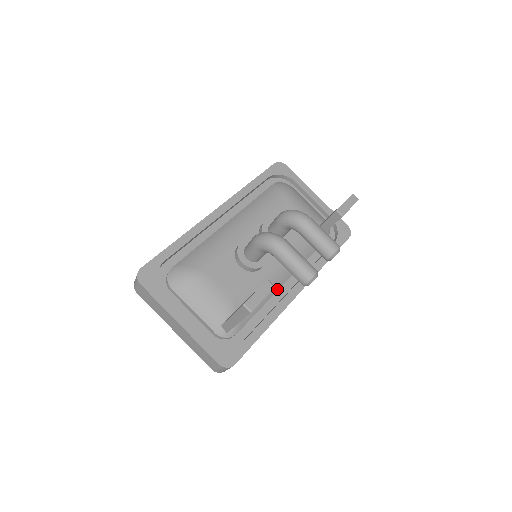
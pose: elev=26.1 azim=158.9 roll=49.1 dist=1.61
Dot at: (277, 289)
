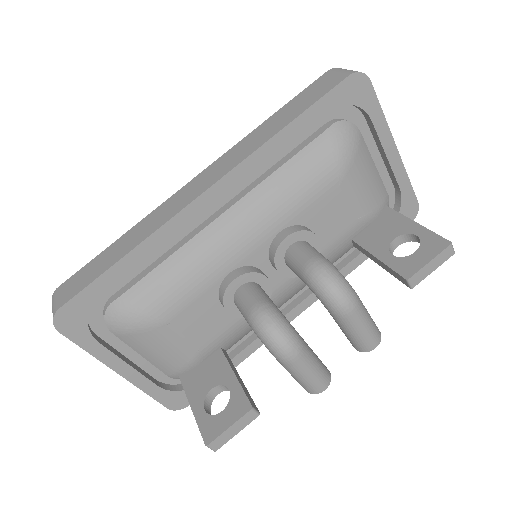
Dot at: occluded
